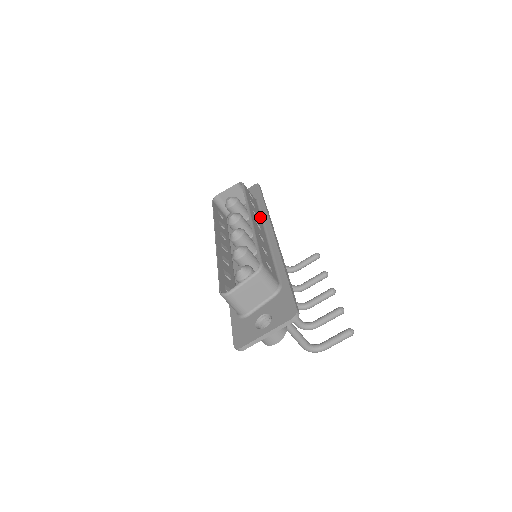
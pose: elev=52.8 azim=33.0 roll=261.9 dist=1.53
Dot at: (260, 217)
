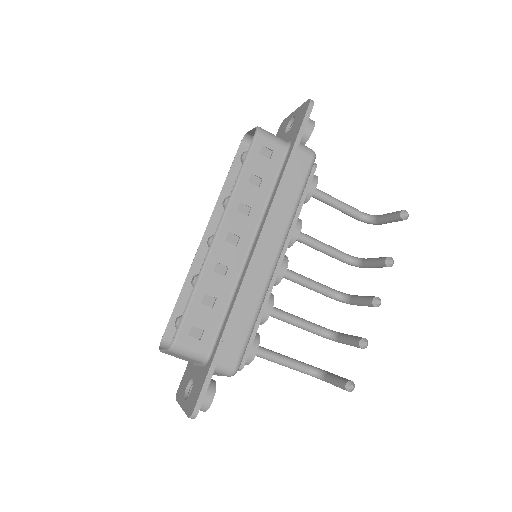
Dot at: (265, 200)
